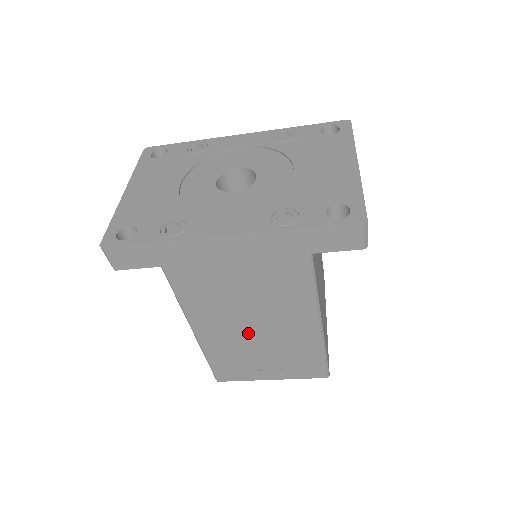
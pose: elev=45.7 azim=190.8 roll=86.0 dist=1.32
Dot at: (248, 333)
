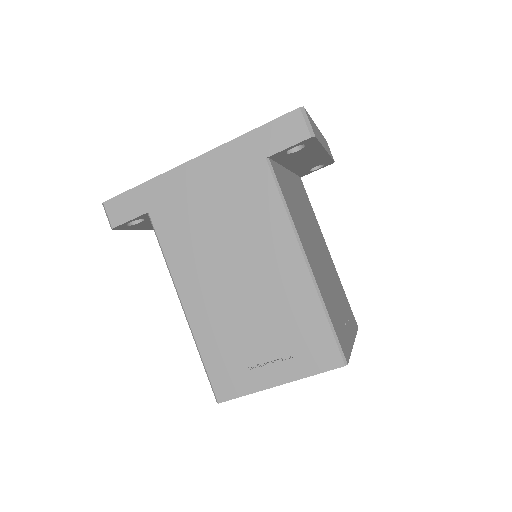
Dot at: (235, 294)
